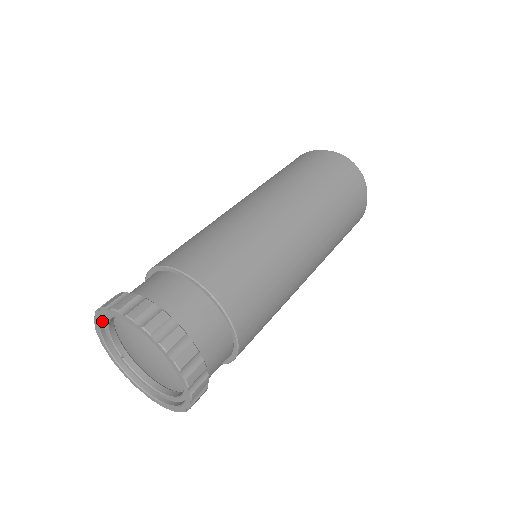
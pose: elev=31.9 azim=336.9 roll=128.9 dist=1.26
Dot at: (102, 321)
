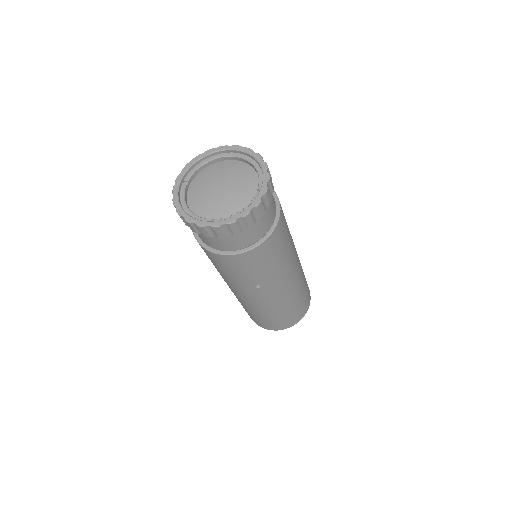
Dot at: (212, 155)
